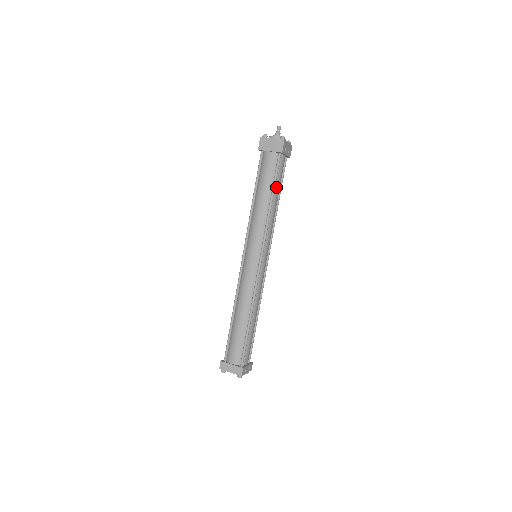
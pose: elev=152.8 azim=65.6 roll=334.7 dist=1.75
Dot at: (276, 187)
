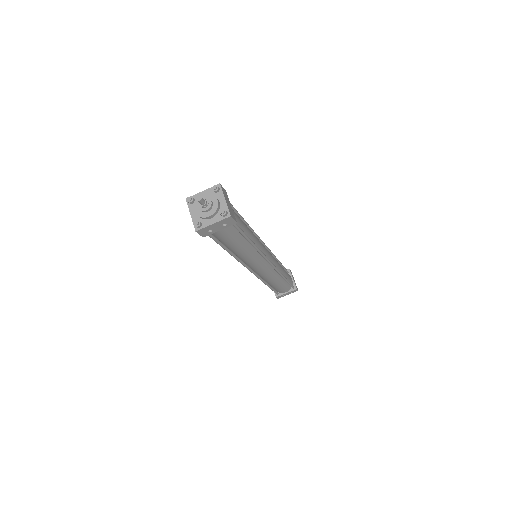
Dot at: (228, 244)
